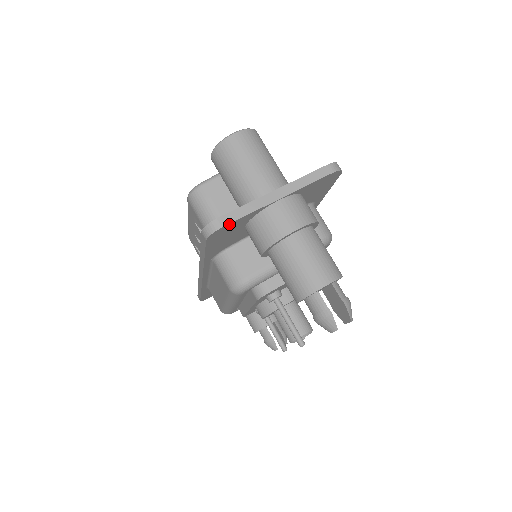
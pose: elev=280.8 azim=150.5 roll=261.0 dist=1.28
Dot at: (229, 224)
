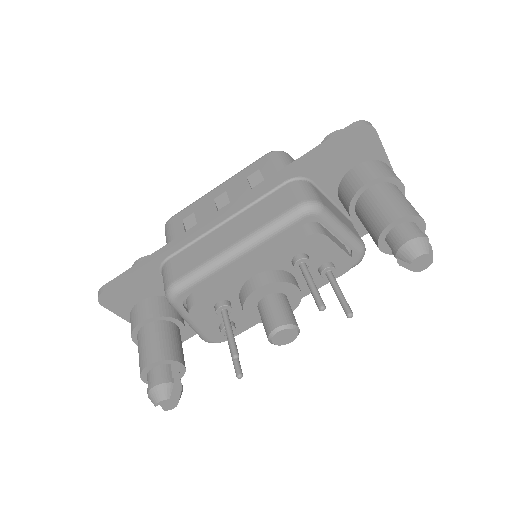
Dot at: (376, 135)
